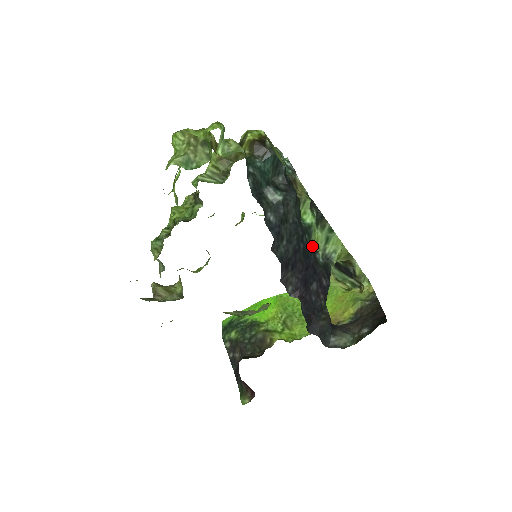
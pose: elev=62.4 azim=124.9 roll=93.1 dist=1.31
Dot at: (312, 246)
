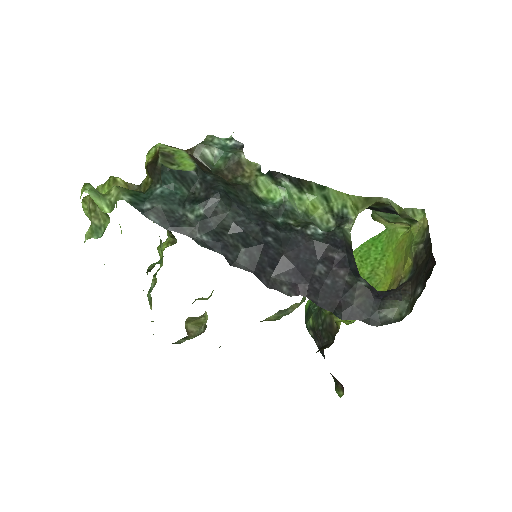
Dot at: (311, 215)
